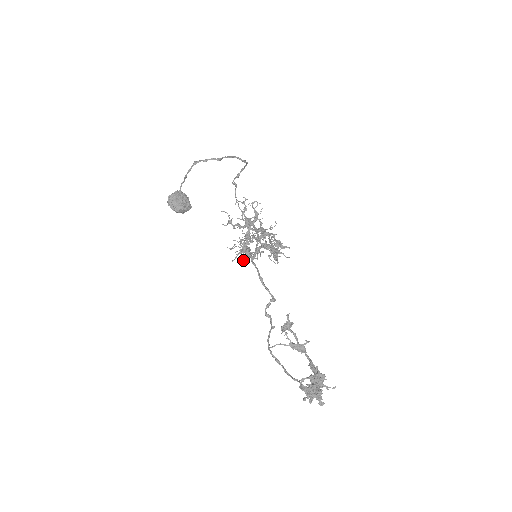
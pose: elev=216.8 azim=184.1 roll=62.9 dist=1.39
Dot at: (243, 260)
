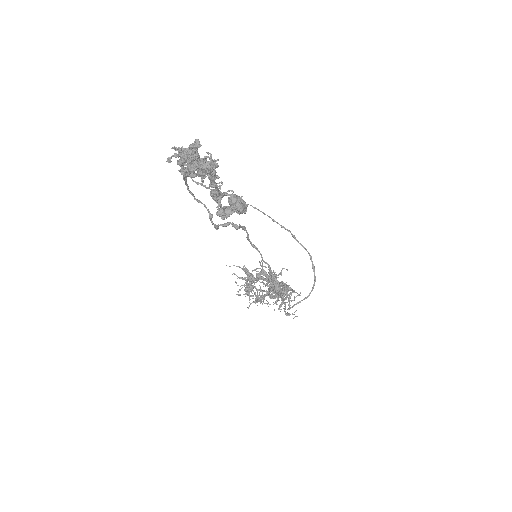
Dot at: (239, 278)
